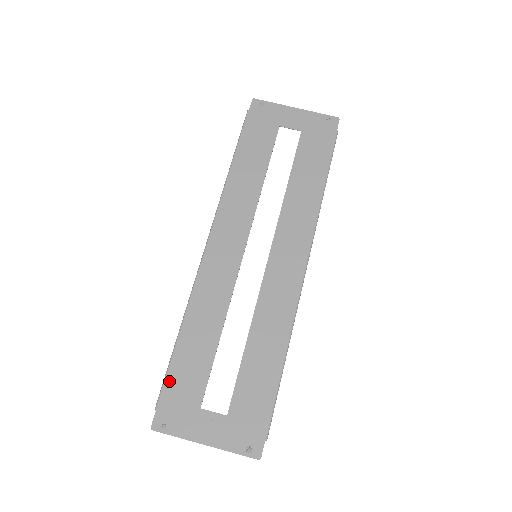
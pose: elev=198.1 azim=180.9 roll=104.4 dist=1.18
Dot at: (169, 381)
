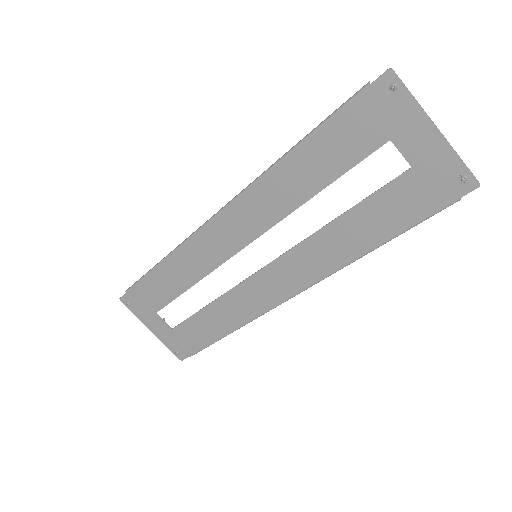
Dot at: (141, 284)
